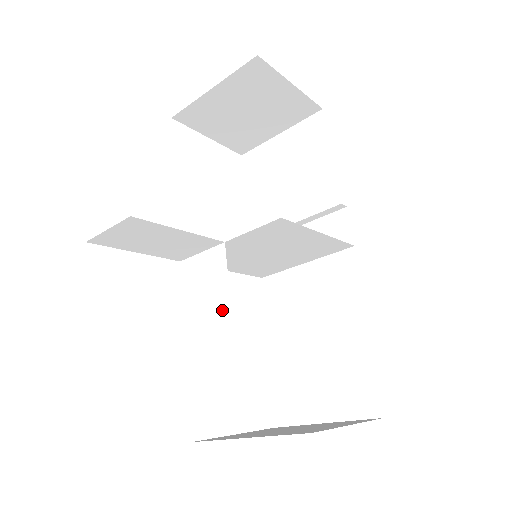
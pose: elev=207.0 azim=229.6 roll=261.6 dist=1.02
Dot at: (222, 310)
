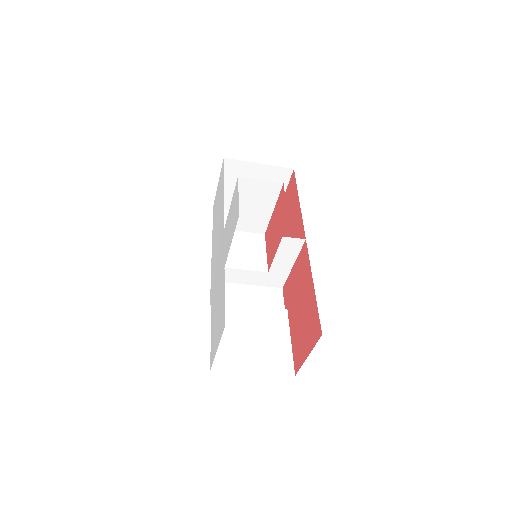
Dot at: (260, 265)
